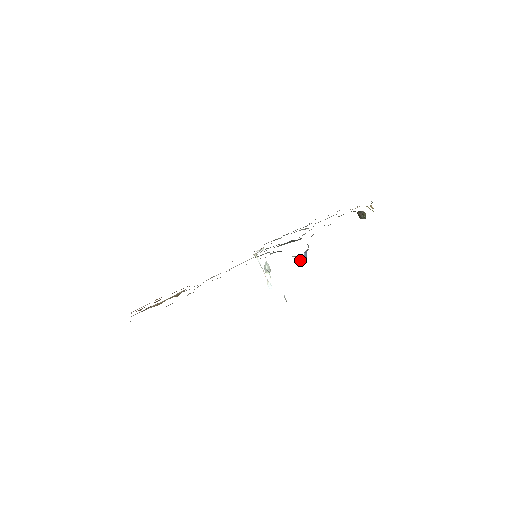
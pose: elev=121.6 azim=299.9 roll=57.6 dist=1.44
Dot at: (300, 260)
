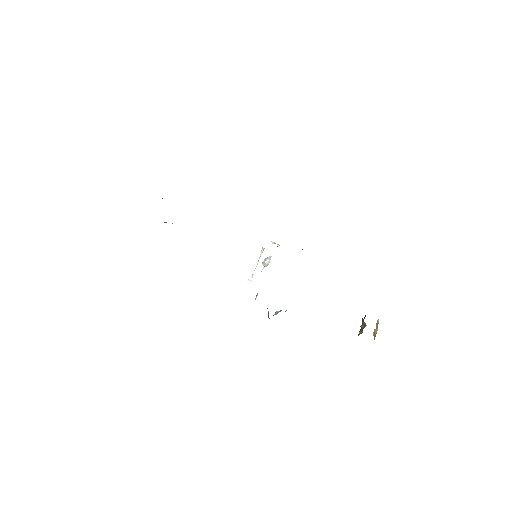
Dot at: (268, 313)
